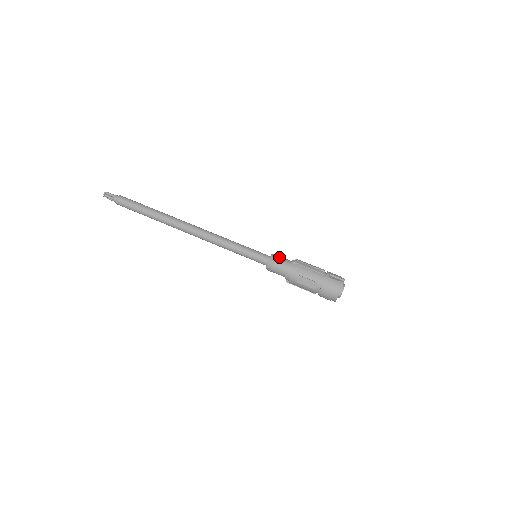
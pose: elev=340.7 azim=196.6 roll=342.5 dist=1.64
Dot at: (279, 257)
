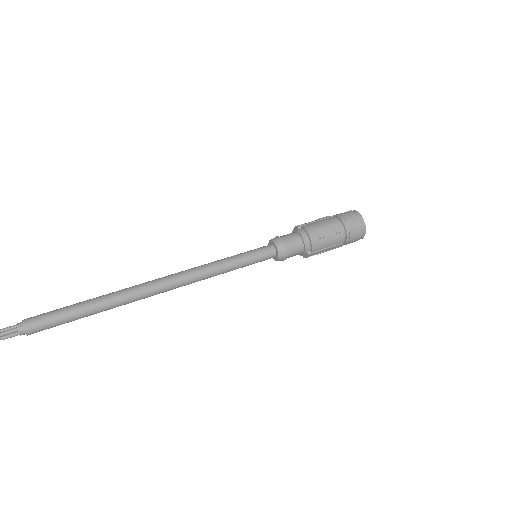
Dot at: occluded
